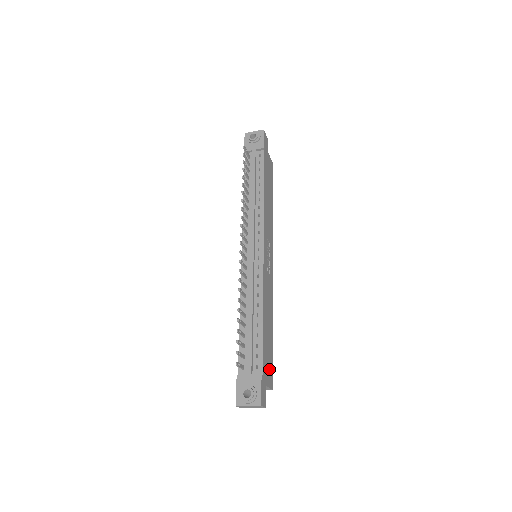
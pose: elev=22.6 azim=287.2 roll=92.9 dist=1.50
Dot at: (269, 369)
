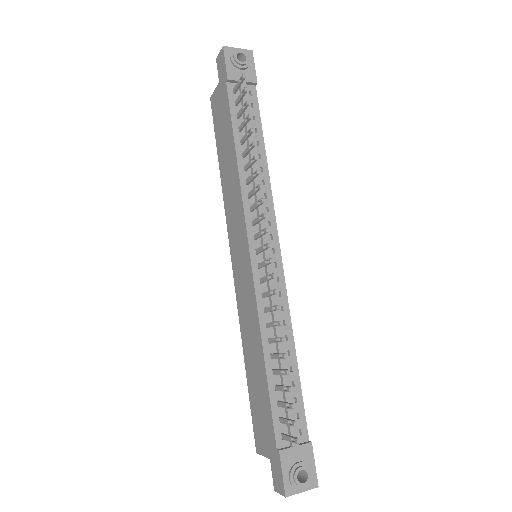
Dot at: occluded
